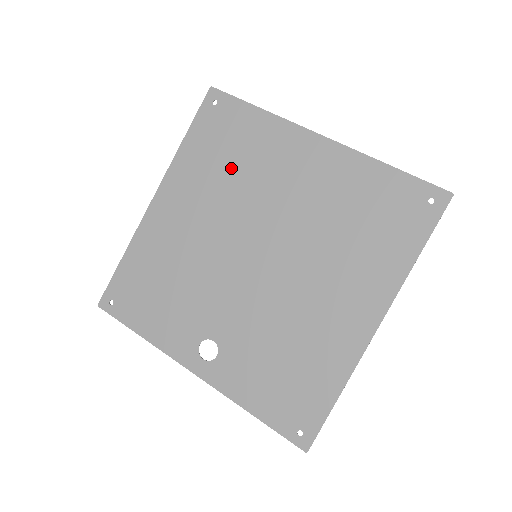
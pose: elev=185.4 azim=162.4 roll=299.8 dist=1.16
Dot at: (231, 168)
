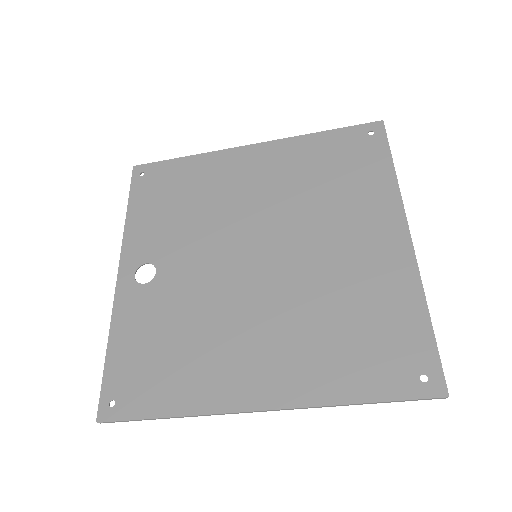
Dot at: (322, 183)
